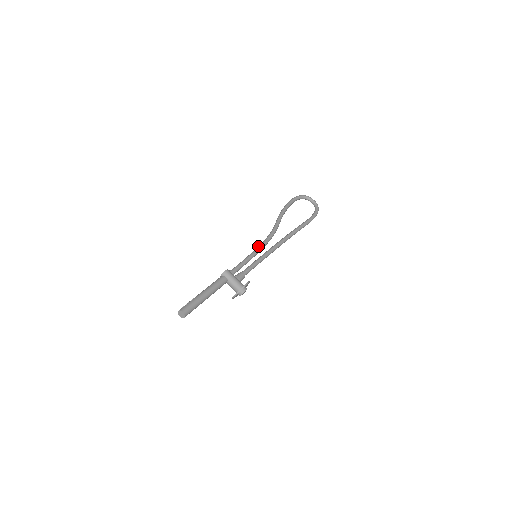
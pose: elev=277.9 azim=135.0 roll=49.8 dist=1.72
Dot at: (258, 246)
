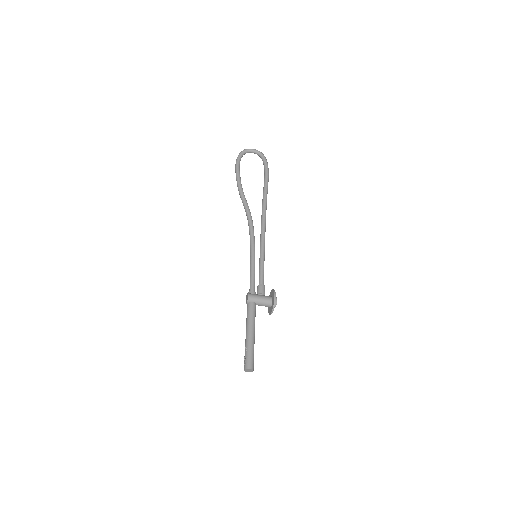
Dot at: (250, 244)
